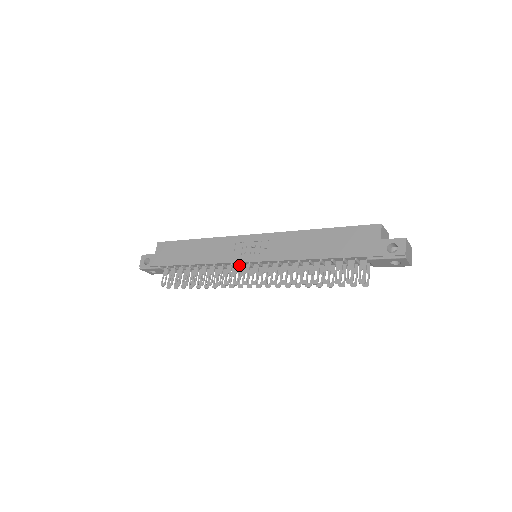
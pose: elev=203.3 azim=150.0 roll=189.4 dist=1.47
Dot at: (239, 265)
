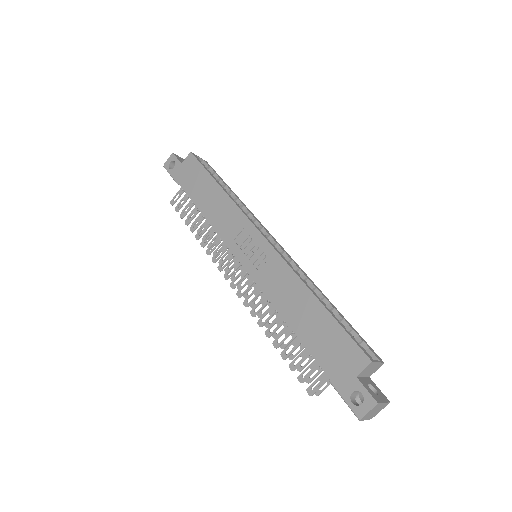
Dot at: occluded
